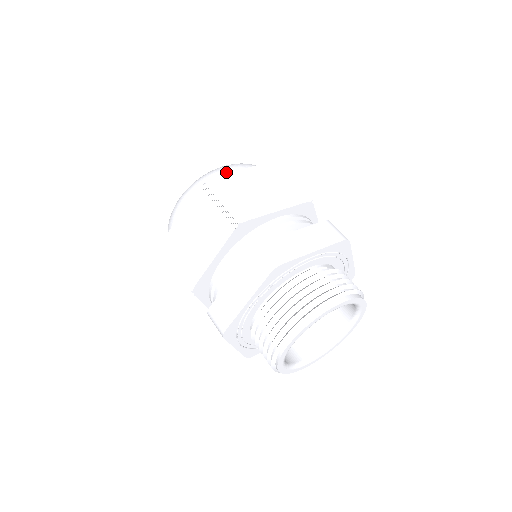
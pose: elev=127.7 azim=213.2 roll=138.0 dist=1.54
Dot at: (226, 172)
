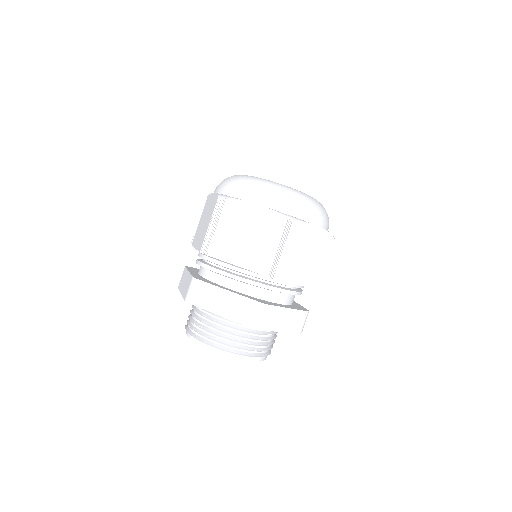
Dot at: (247, 198)
